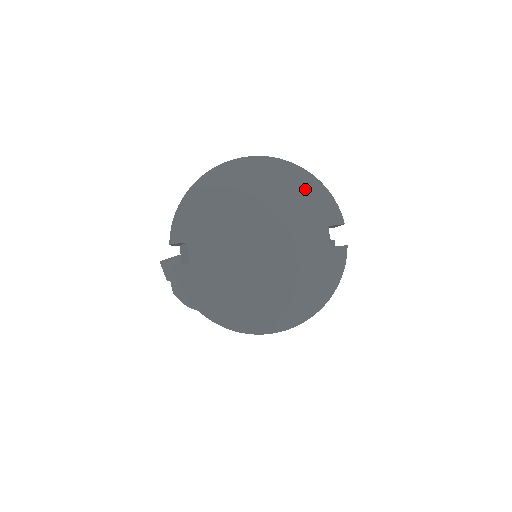
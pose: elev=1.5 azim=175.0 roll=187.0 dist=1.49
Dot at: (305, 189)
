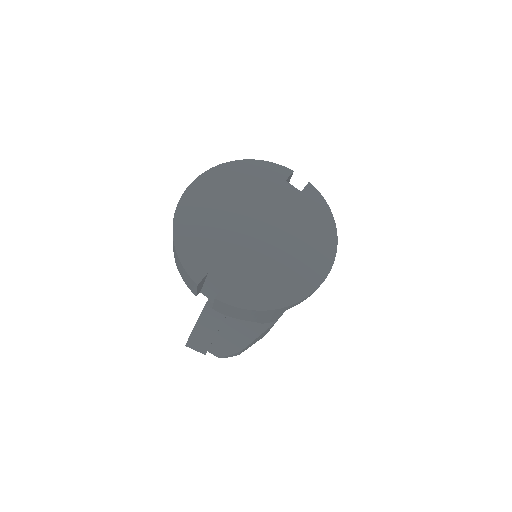
Dot at: (248, 172)
